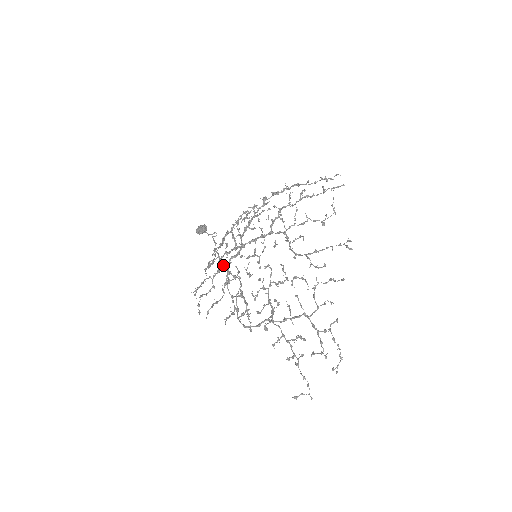
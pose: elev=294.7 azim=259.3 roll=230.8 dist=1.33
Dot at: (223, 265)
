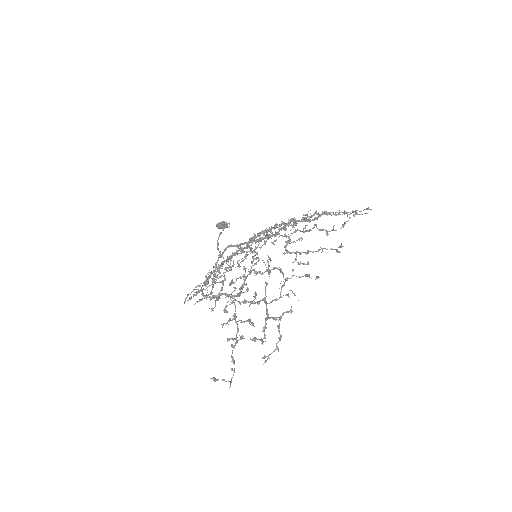
Dot at: (217, 244)
